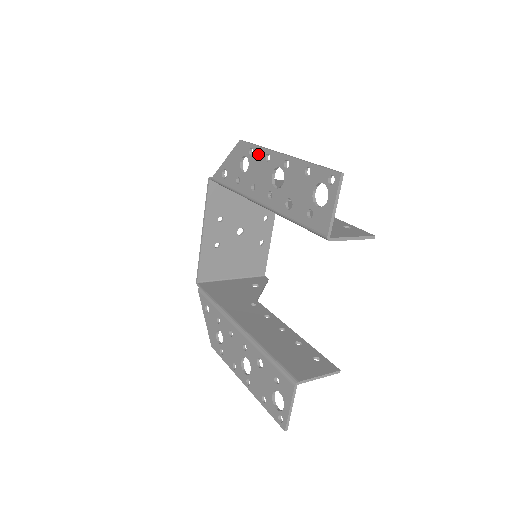
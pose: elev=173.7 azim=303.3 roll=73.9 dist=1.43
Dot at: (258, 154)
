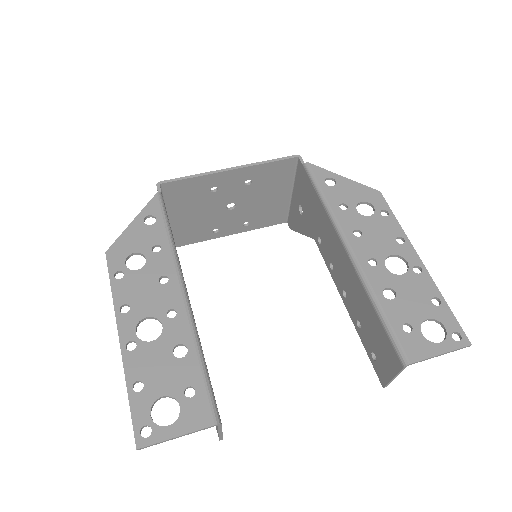
Dot at: (392, 225)
